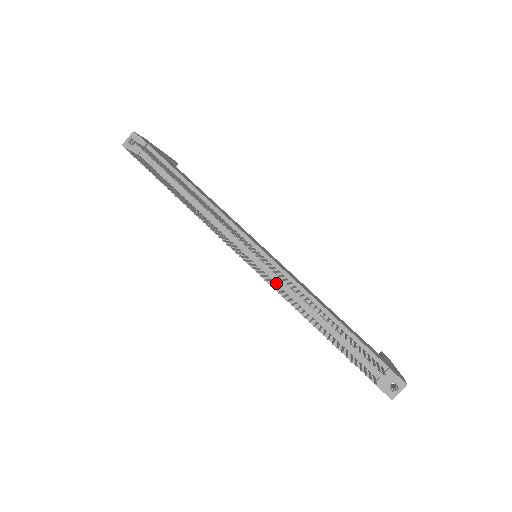
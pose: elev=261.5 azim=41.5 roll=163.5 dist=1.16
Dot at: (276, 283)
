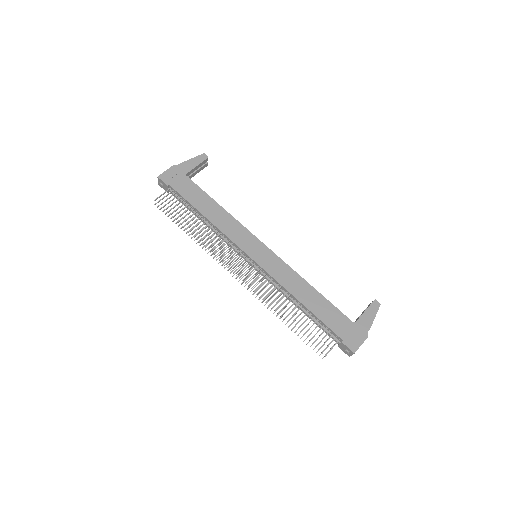
Dot at: (268, 279)
